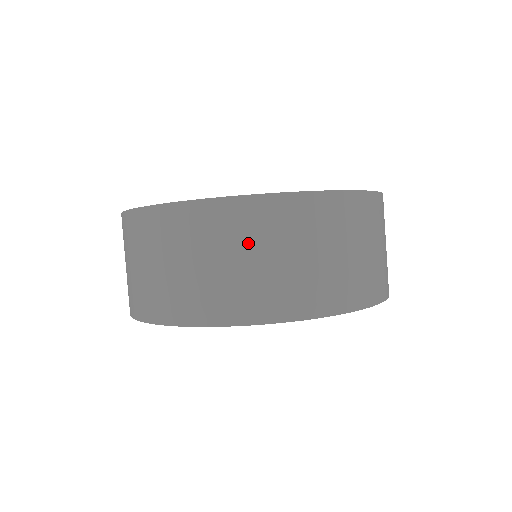
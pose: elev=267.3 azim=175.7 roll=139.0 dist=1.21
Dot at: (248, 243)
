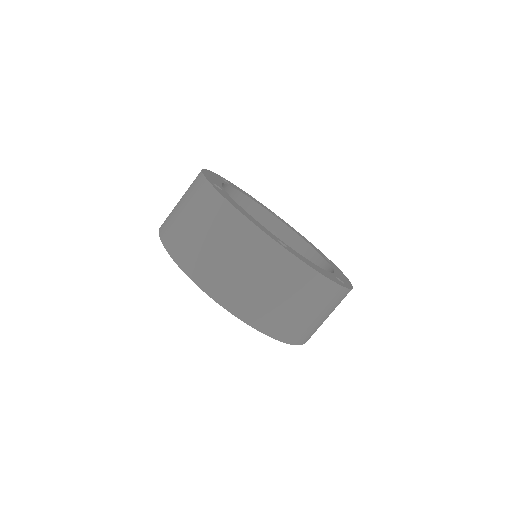
Dot at: (203, 219)
